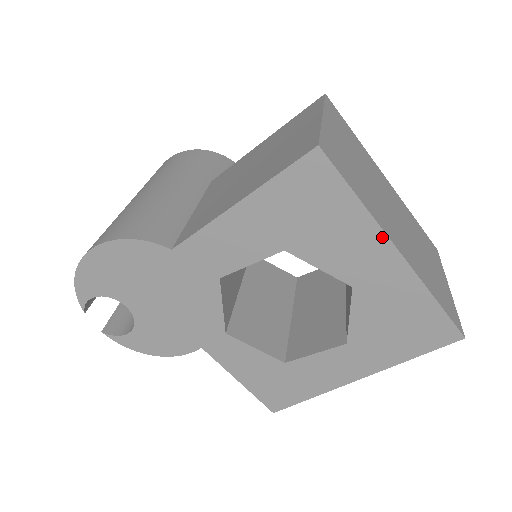
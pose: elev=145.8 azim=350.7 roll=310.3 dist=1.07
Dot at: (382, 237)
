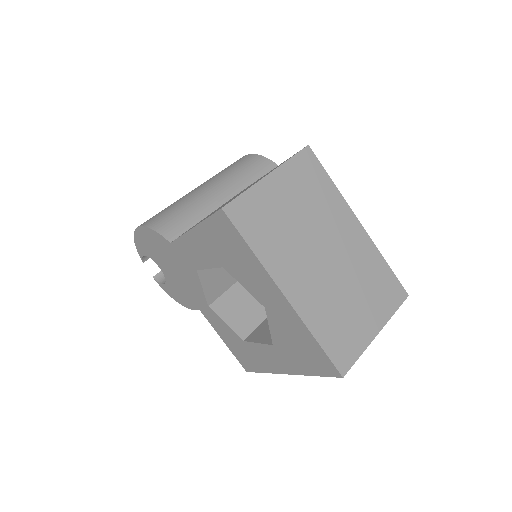
Dot at: (272, 281)
